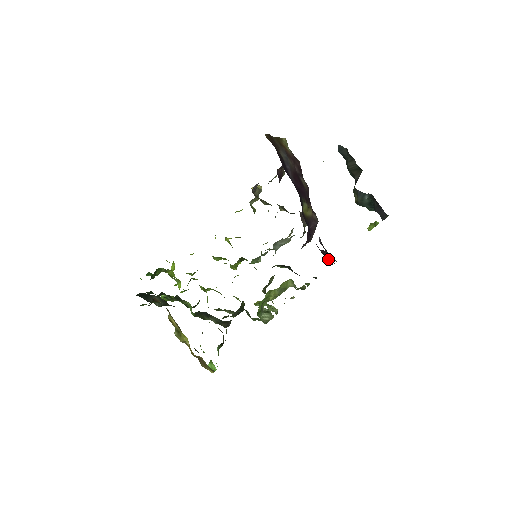
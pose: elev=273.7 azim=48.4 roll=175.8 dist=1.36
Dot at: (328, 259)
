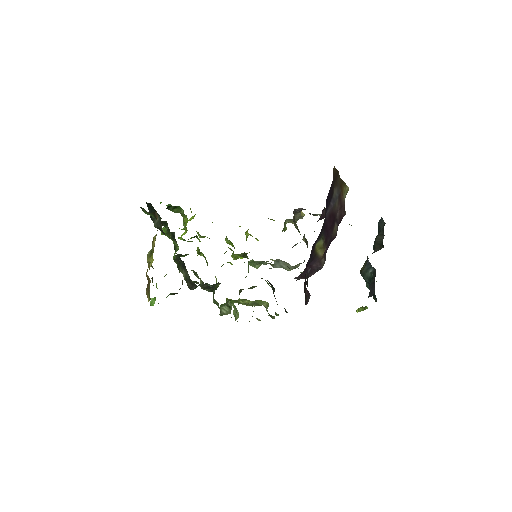
Dot at: occluded
